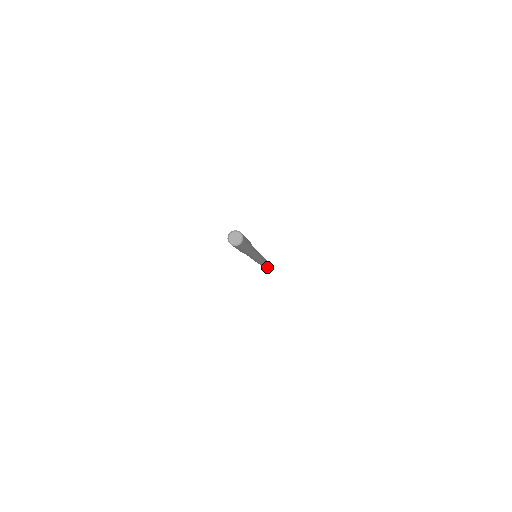
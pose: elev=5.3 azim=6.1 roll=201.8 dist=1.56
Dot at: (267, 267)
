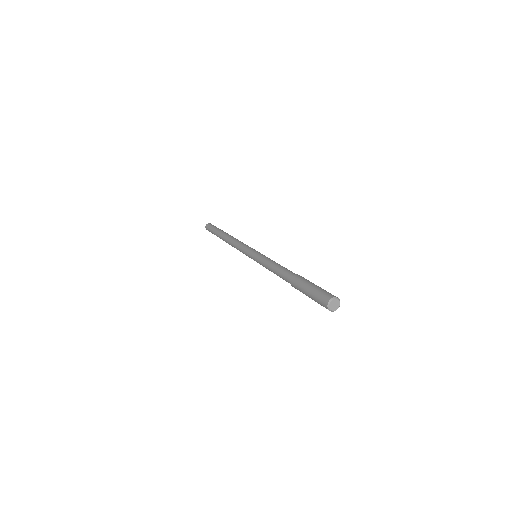
Dot at: occluded
